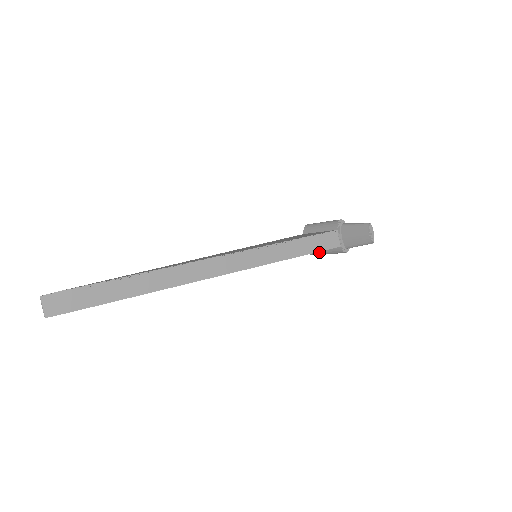
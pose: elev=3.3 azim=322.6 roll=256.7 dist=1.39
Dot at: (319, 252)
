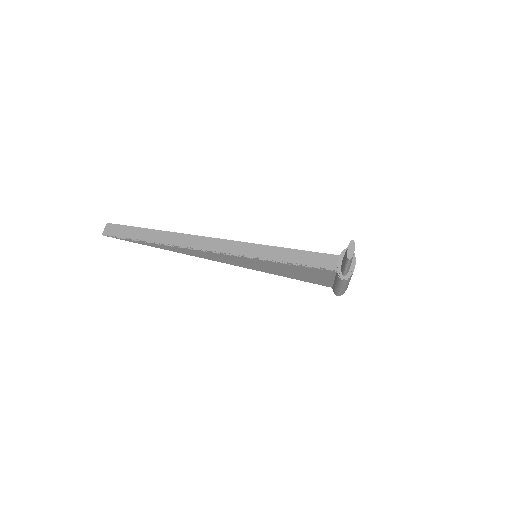
Dot at: (335, 287)
